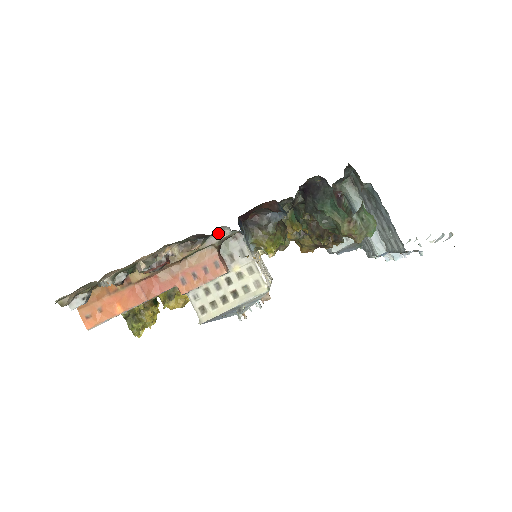
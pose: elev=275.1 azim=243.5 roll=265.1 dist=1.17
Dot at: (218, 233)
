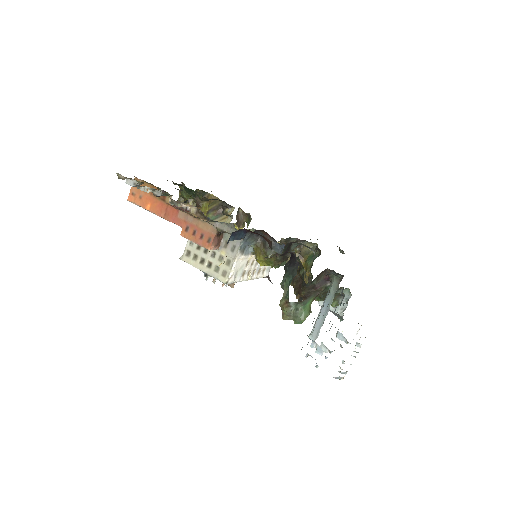
Dot at: (224, 225)
